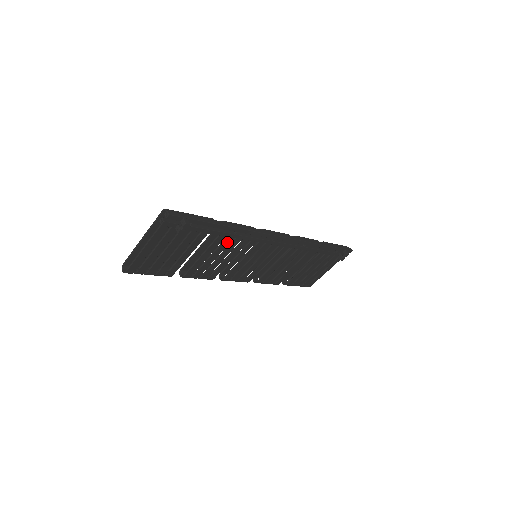
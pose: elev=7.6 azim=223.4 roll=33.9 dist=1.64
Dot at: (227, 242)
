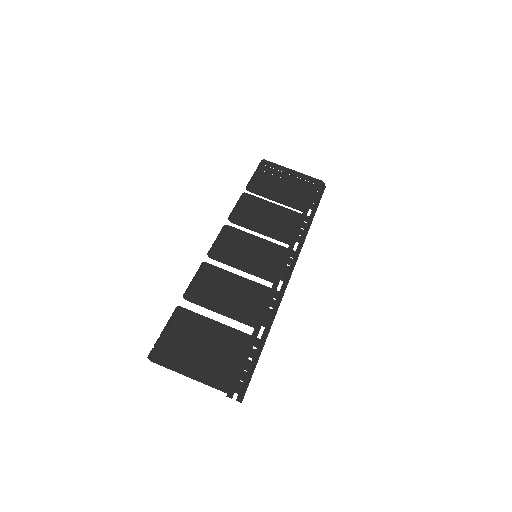
Dot at: (252, 311)
